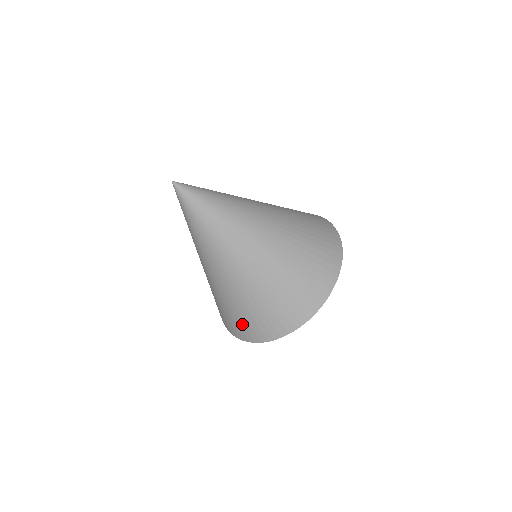
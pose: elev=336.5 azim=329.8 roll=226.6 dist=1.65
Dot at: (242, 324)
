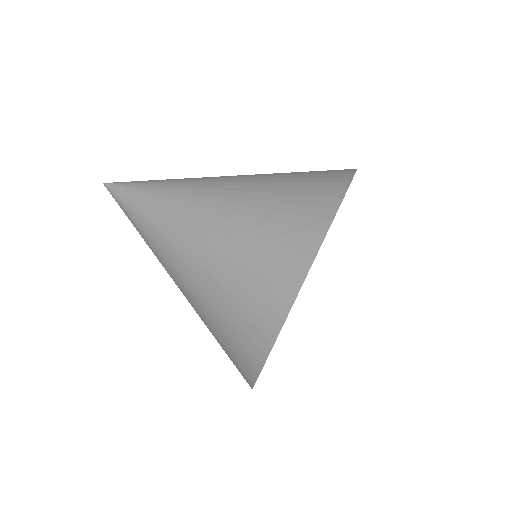
Dot at: occluded
